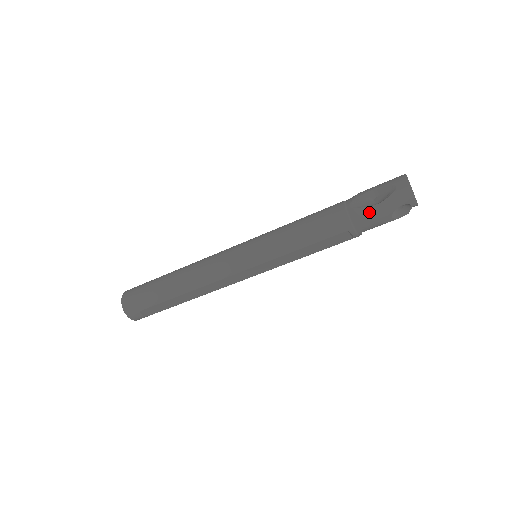
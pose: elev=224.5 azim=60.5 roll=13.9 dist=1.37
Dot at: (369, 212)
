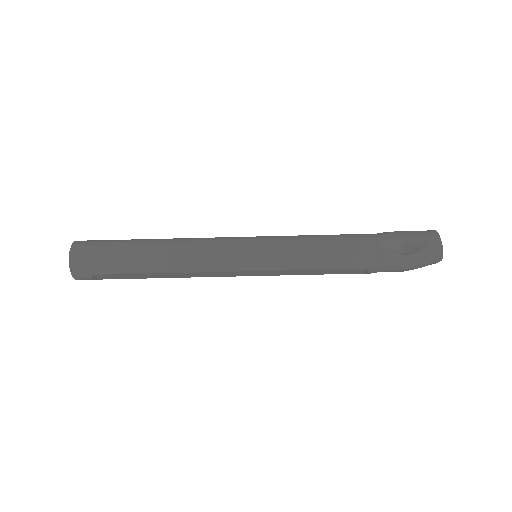
Dot at: (396, 259)
